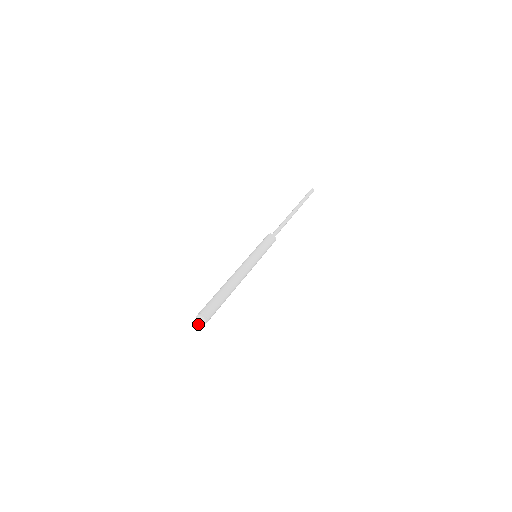
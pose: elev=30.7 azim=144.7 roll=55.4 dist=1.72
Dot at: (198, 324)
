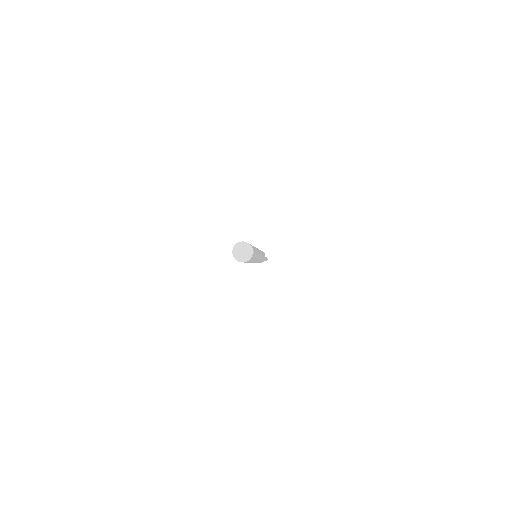
Dot at: (243, 251)
